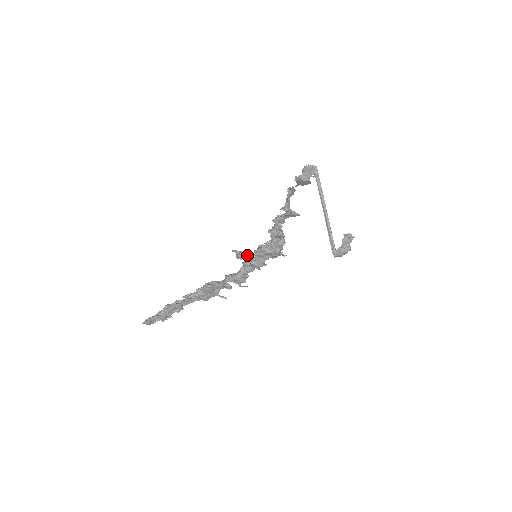
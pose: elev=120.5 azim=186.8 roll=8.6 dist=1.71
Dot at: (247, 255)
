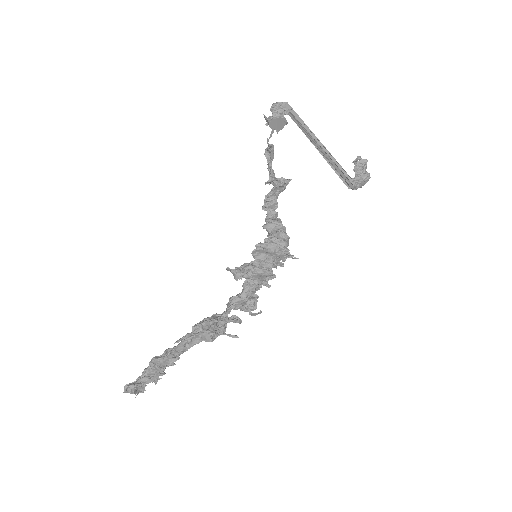
Dot at: (245, 263)
